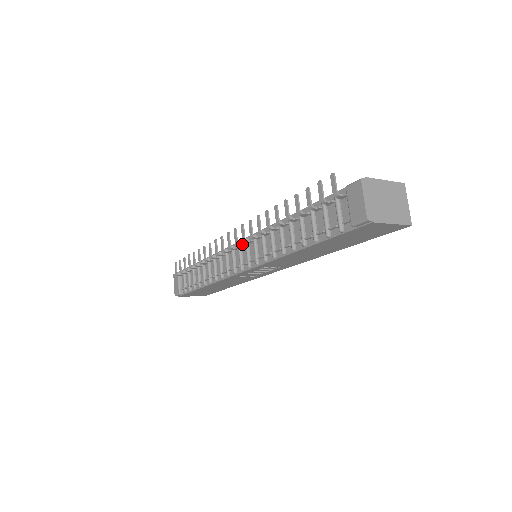
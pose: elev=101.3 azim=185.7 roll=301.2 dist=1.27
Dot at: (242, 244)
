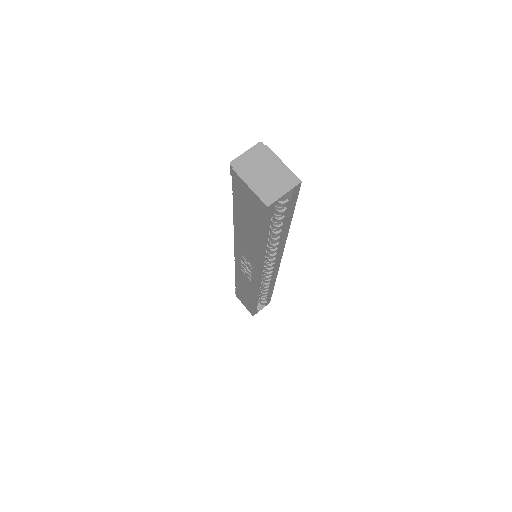
Dot at: occluded
